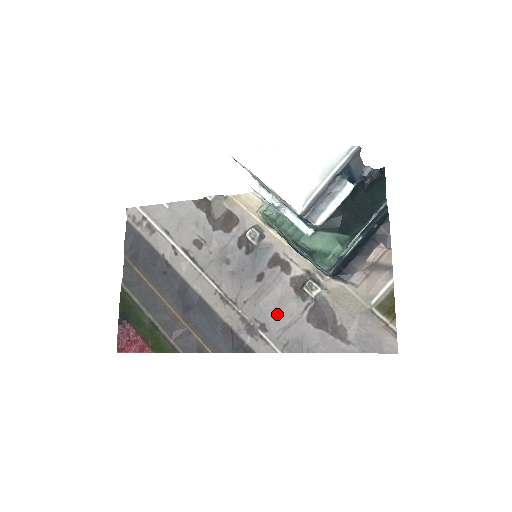
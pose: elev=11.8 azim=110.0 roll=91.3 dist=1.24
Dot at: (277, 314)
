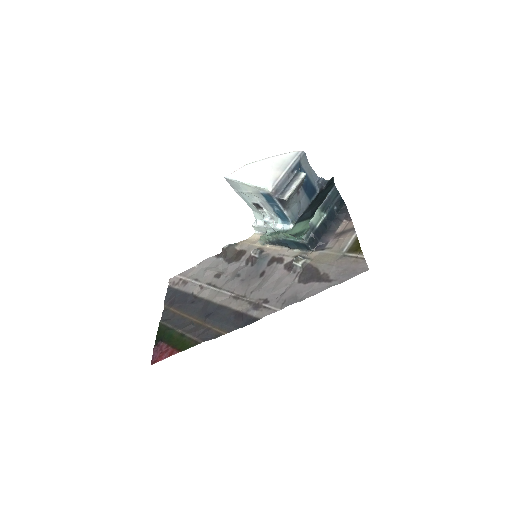
Dot at: (276, 288)
